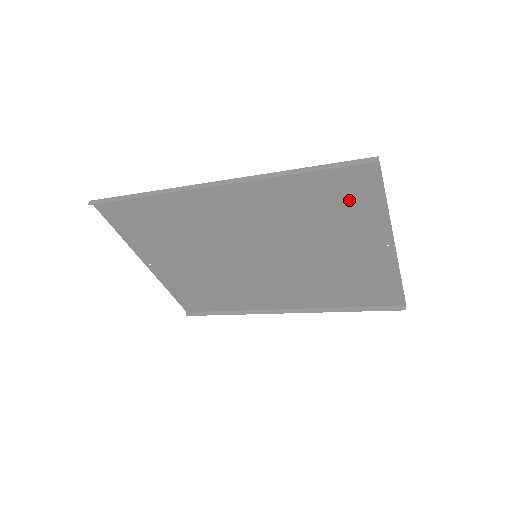
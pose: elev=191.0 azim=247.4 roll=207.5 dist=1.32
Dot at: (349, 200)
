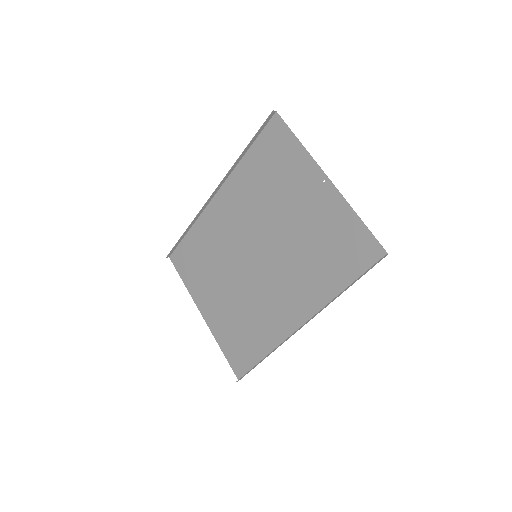
Dot at: (280, 156)
